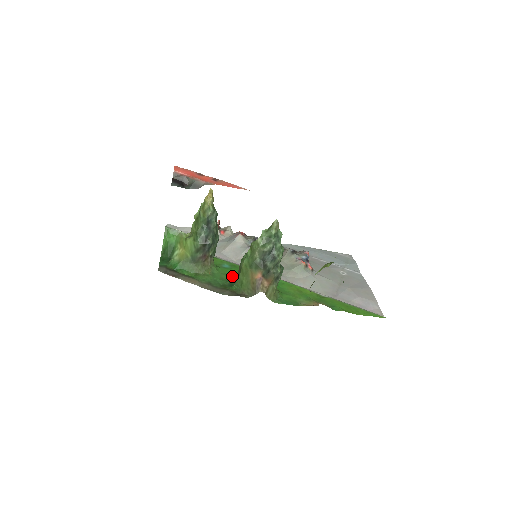
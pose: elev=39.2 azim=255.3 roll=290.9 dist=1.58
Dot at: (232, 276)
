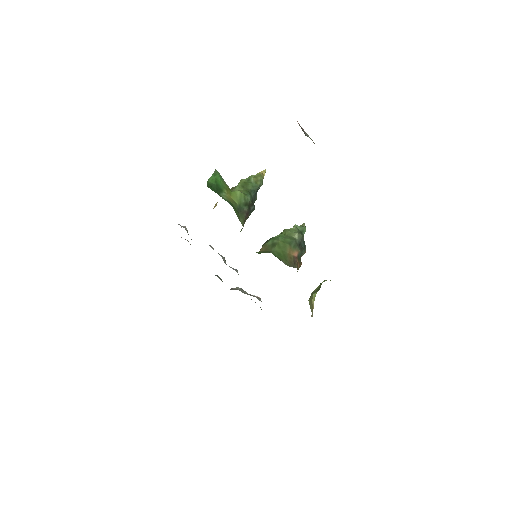
Dot at: occluded
